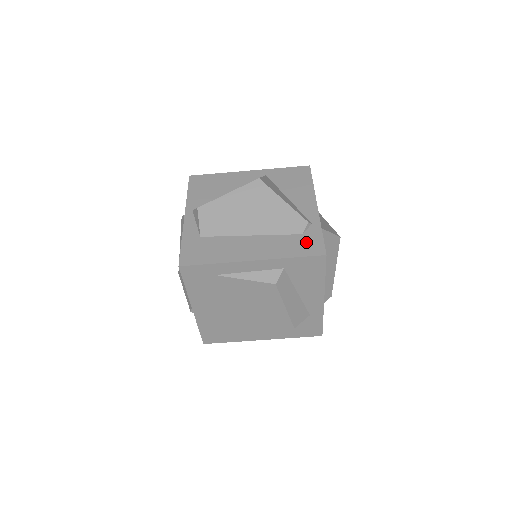
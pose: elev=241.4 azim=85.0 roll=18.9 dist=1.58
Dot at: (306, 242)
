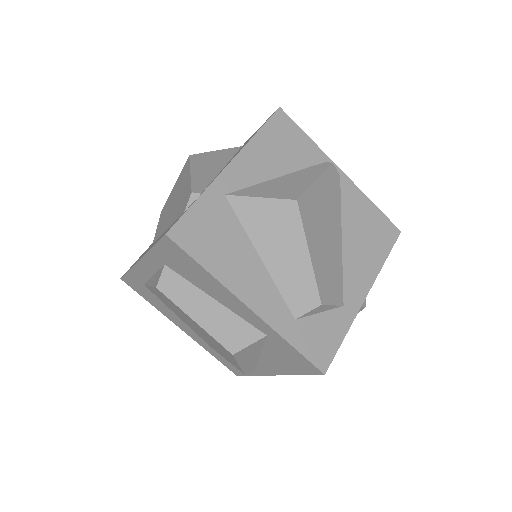
Dot at: occluded
